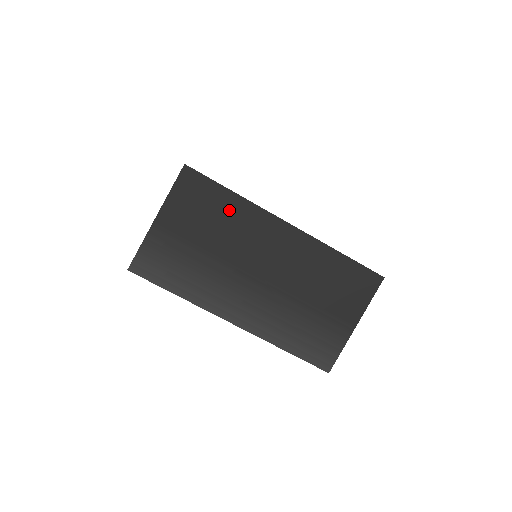
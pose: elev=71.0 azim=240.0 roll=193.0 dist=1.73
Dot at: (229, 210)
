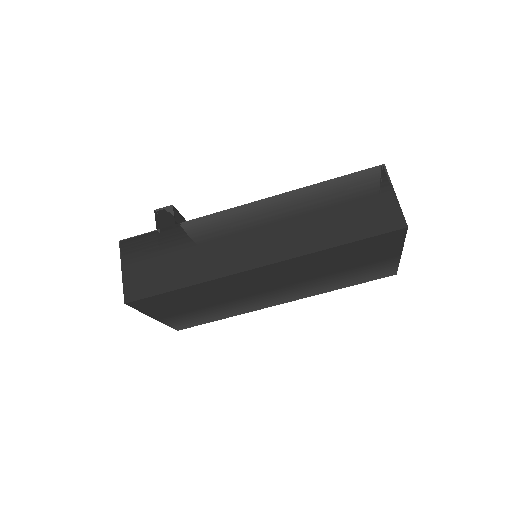
Dot at: (198, 292)
